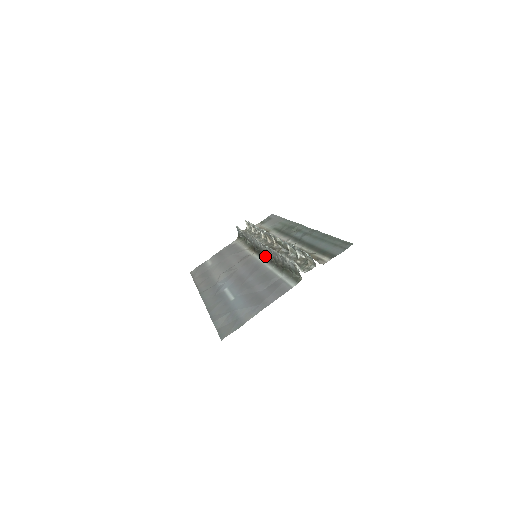
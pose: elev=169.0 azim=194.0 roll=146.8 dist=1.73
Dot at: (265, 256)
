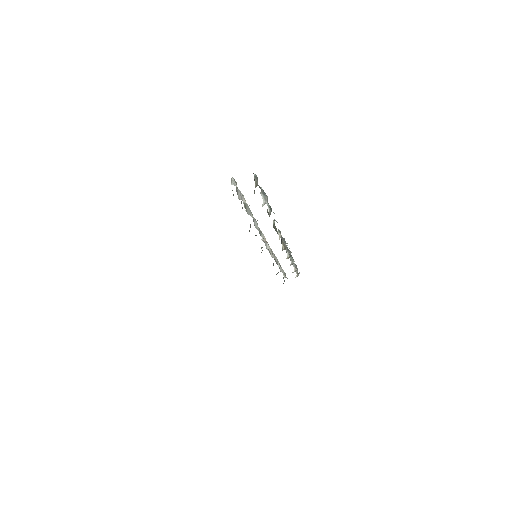
Dot at: occluded
